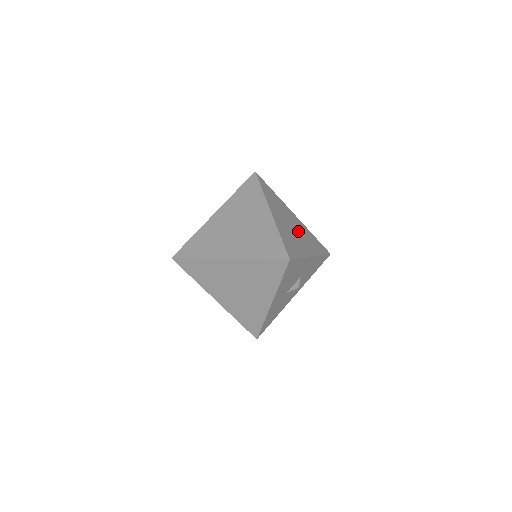
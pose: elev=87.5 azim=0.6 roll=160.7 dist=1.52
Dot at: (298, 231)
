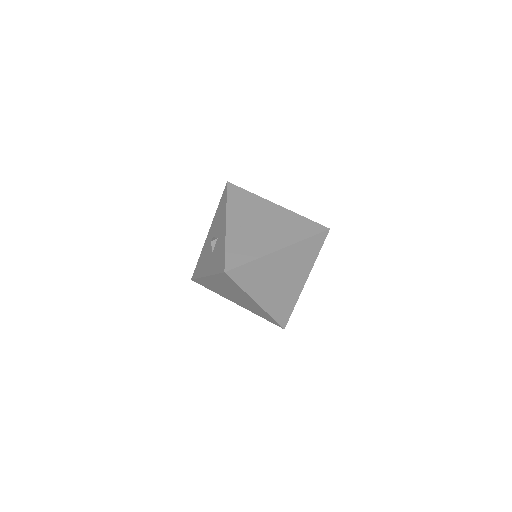
Dot at: occluded
